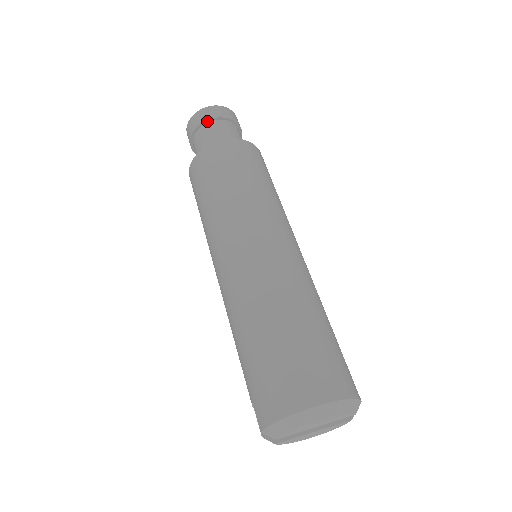
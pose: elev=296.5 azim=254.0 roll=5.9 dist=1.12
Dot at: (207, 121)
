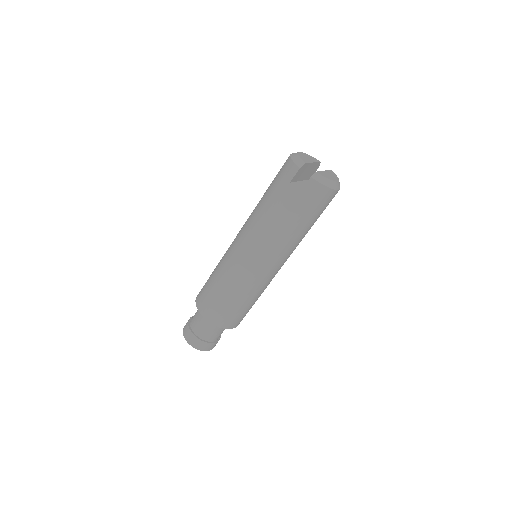
Dot at: (190, 319)
